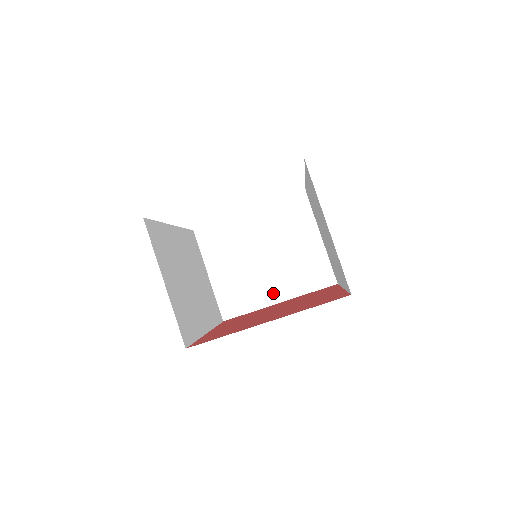
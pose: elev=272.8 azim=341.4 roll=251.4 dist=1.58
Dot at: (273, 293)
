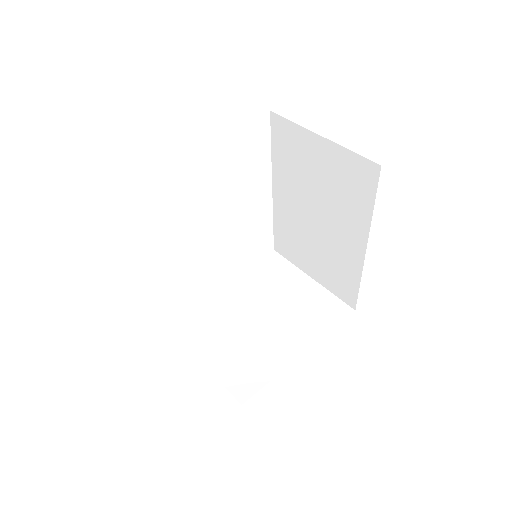
Dot at: (289, 347)
